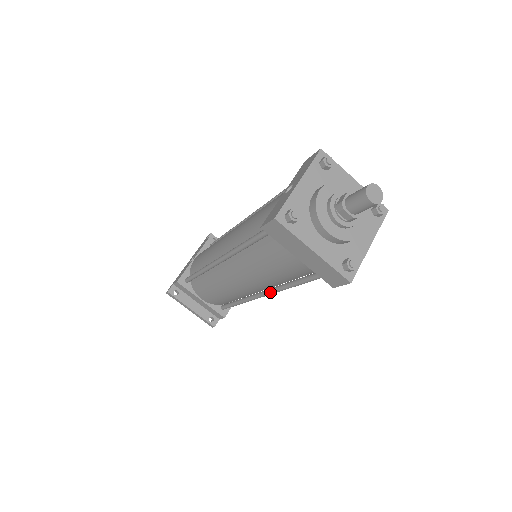
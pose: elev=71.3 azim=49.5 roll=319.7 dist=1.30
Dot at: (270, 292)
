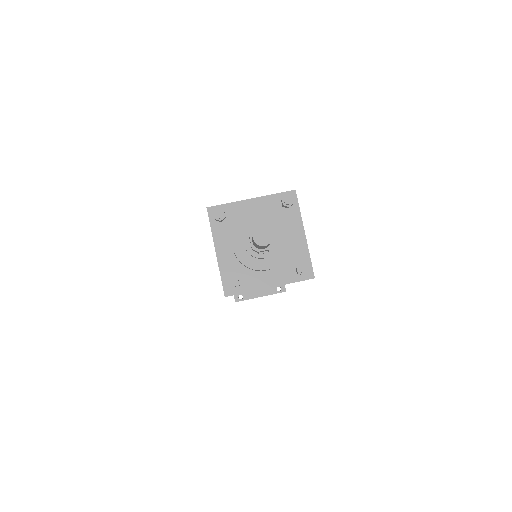
Dot at: occluded
